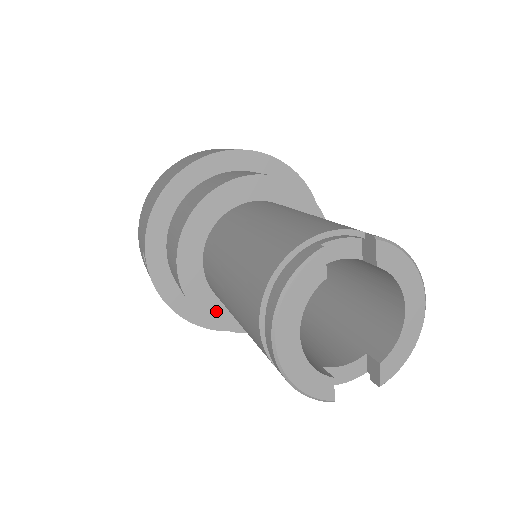
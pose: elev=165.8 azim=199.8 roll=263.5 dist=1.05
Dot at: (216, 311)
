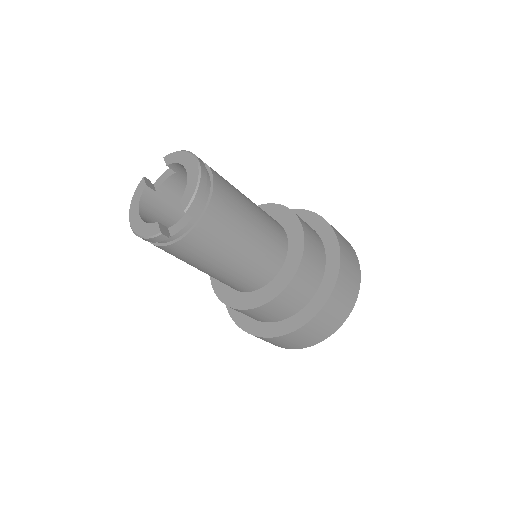
Dot at: (239, 300)
